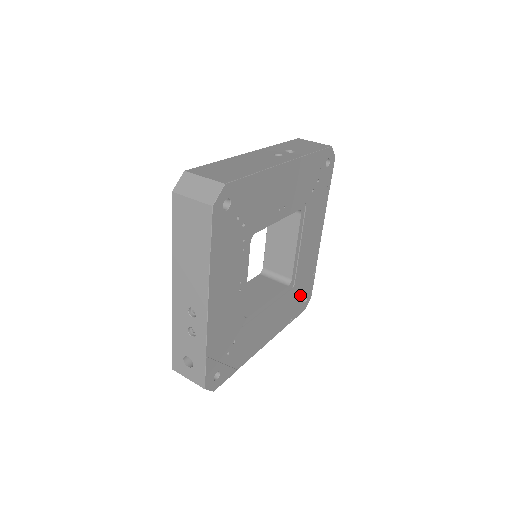
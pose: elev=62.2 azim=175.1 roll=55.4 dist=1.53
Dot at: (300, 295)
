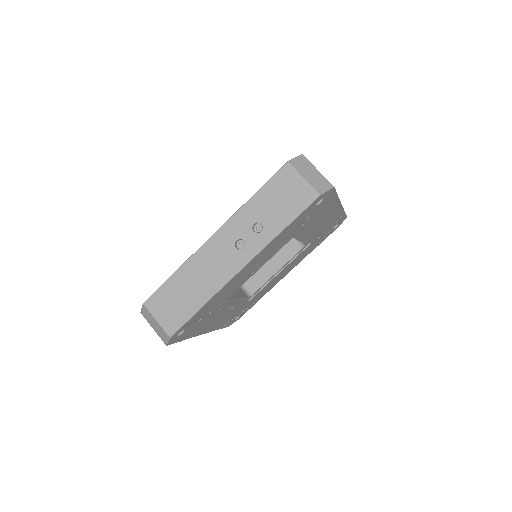
Dot at: (326, 233)
